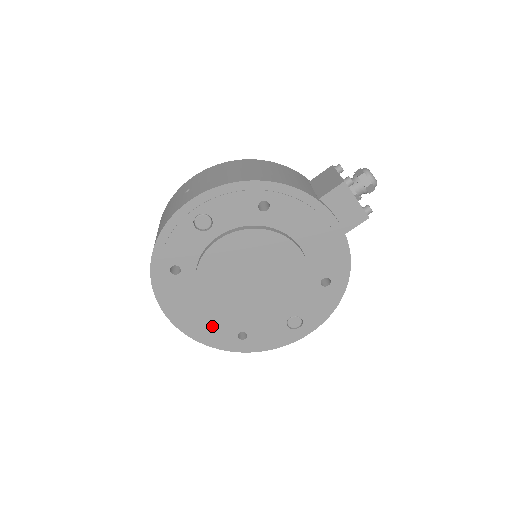
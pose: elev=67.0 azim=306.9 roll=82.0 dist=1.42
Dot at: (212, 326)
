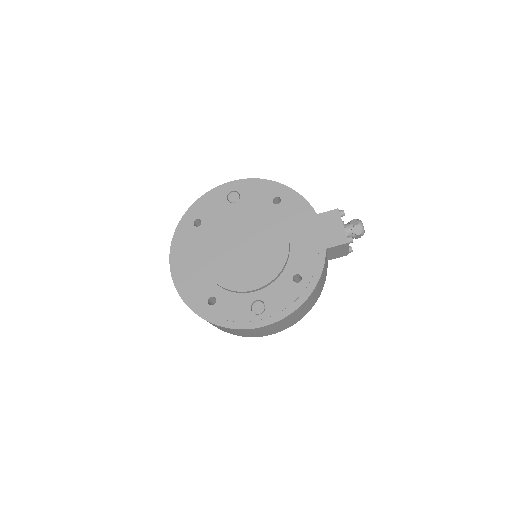
Dot at: (195, 280)
